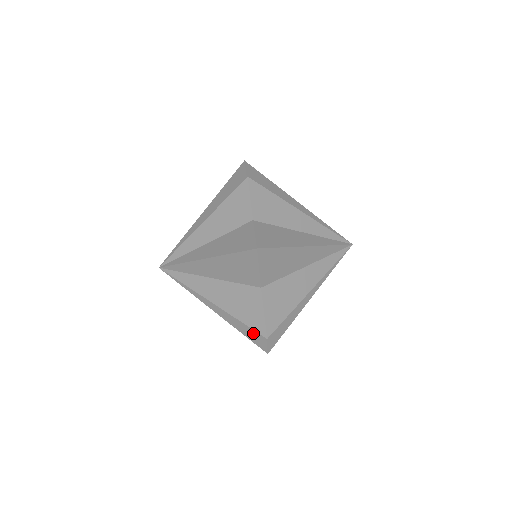
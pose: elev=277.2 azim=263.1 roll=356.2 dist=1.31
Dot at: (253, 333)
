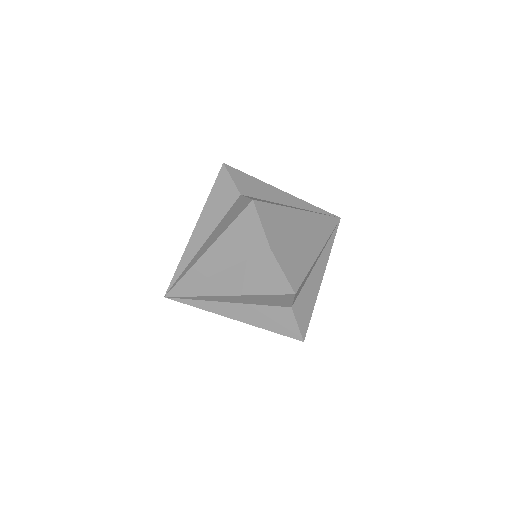
Dot at: (280, 321)
